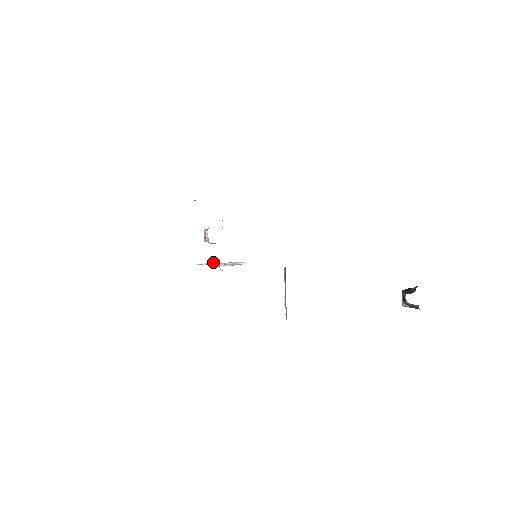
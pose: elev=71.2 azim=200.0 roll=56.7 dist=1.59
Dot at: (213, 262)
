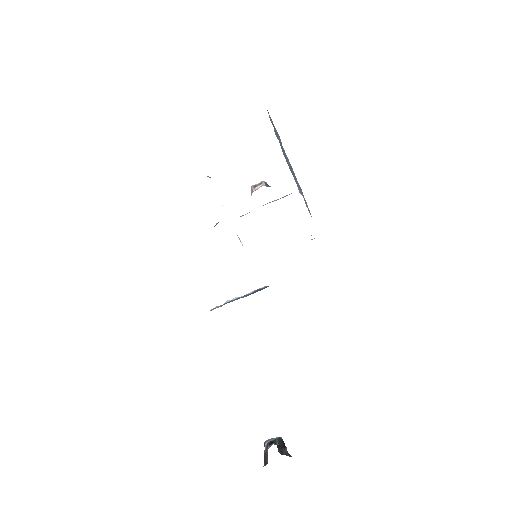
Dot at: occluded
